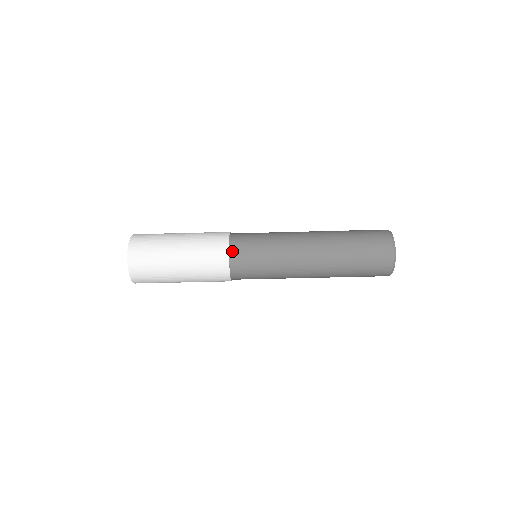
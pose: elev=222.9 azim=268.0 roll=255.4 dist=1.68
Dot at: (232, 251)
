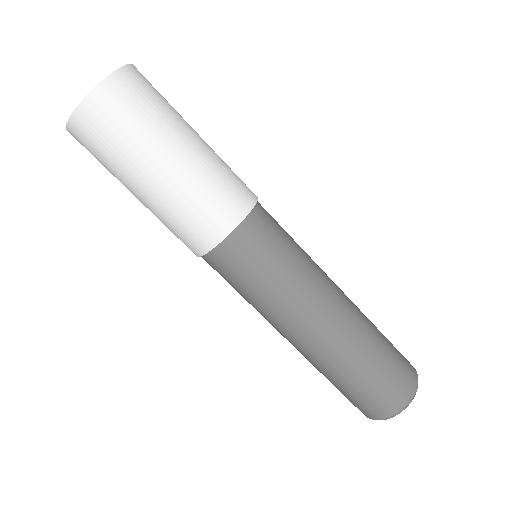
Dot at: (239, 232)
